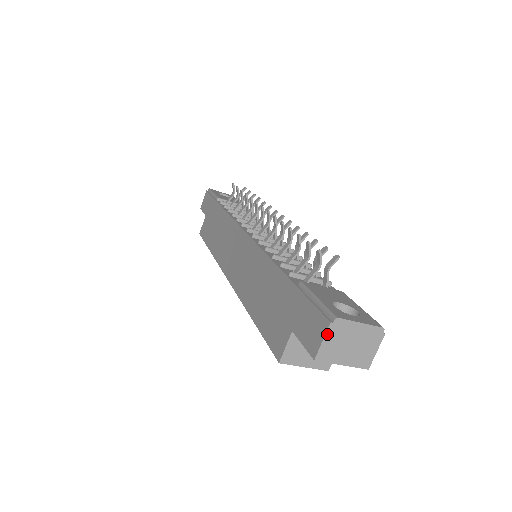
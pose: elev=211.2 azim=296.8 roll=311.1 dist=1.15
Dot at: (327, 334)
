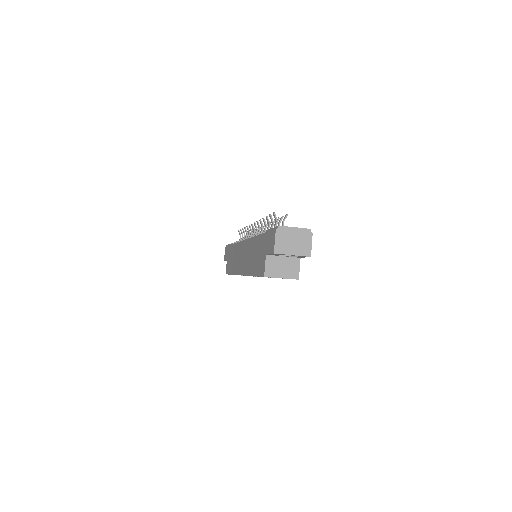
Dot at: (276, 236)
